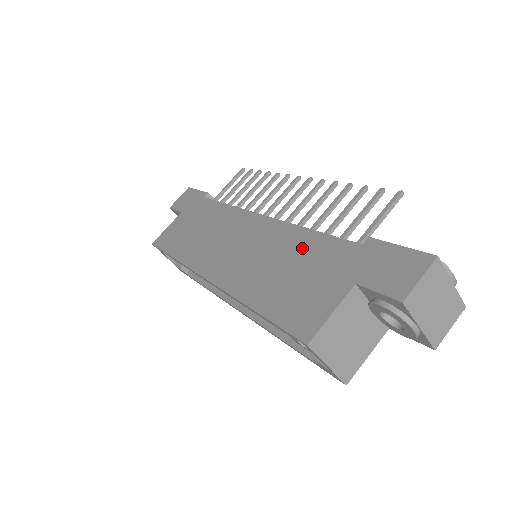
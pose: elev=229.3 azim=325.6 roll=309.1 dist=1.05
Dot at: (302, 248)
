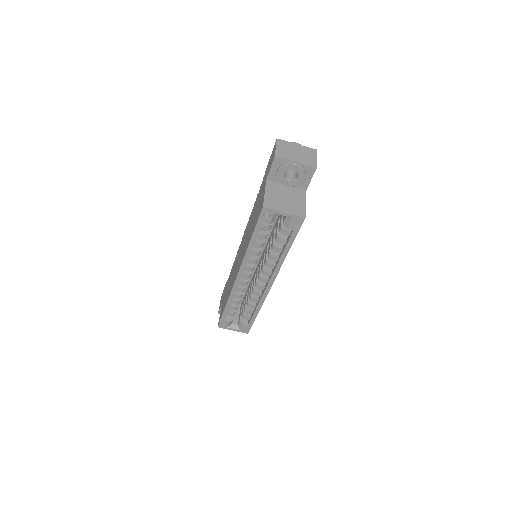
Dot at: (254, 210)
